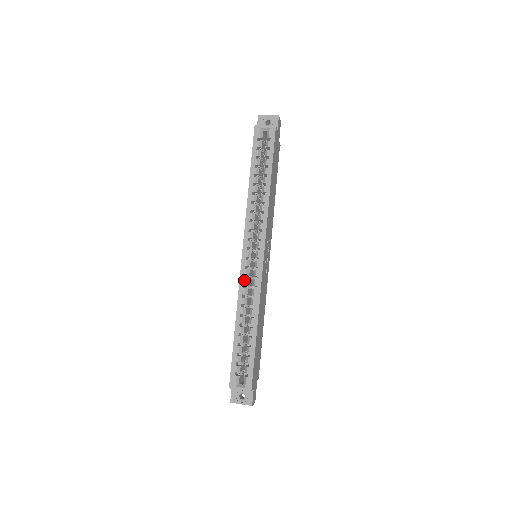
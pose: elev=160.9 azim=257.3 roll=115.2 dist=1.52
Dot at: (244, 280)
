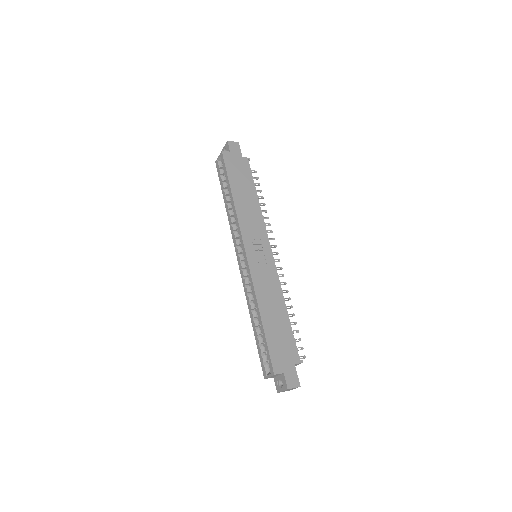
Dot at: (244, 281)
